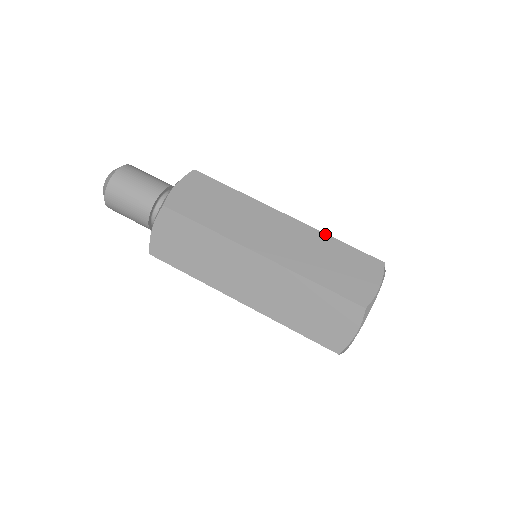
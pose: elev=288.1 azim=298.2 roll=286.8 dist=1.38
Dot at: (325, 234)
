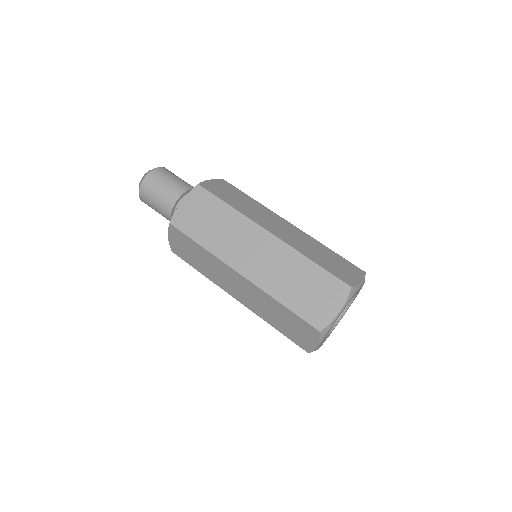
Dot at: (320, 243)
